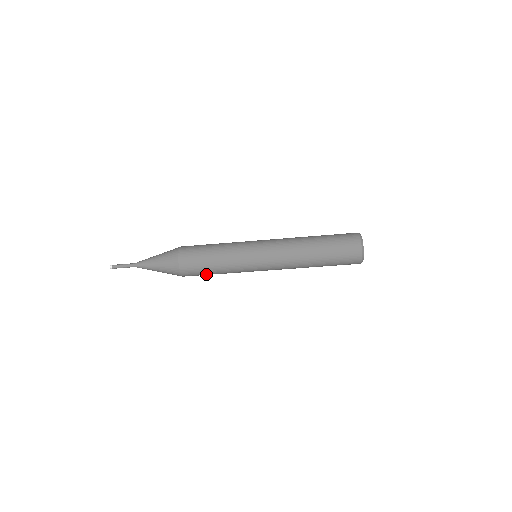
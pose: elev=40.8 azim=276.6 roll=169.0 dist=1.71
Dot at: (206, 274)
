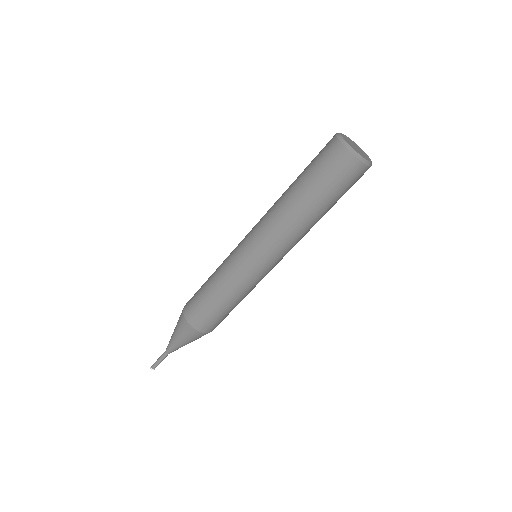
Dot at: (225, 314)
